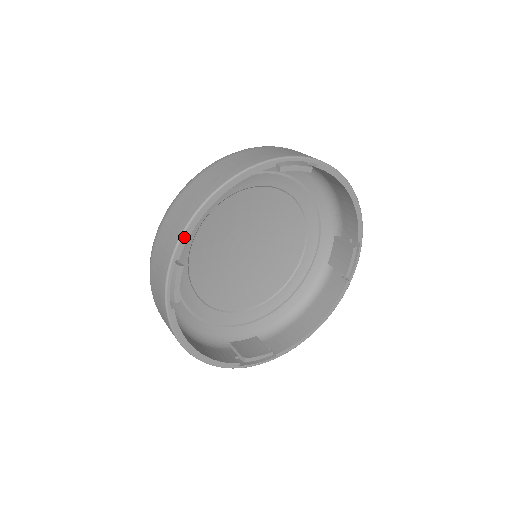
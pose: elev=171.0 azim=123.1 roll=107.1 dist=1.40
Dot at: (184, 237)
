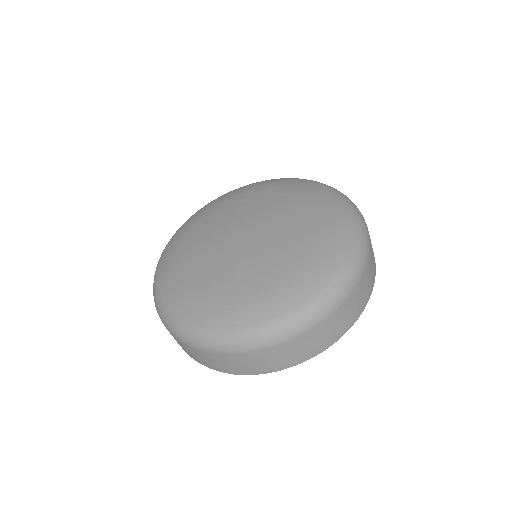
Dot at: occluded
